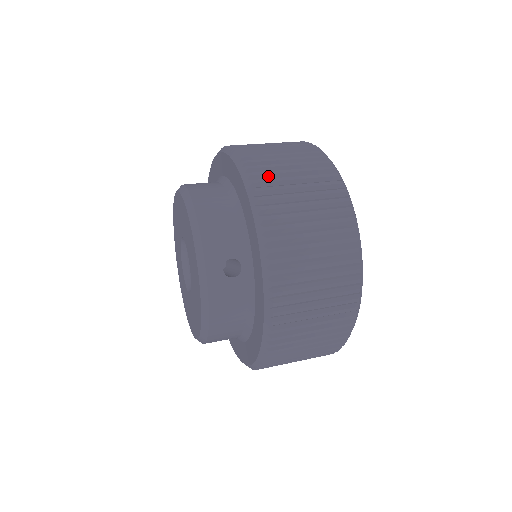
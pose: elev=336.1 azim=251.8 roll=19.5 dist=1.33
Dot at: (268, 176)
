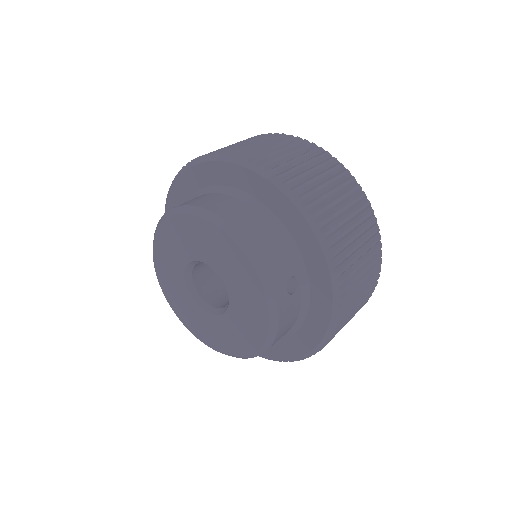
Dot at: (307, 188)
